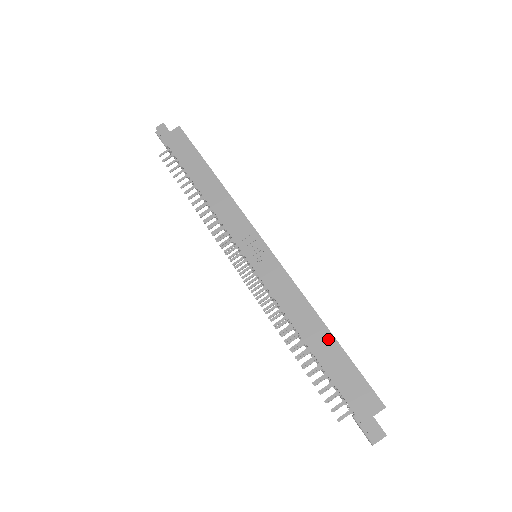
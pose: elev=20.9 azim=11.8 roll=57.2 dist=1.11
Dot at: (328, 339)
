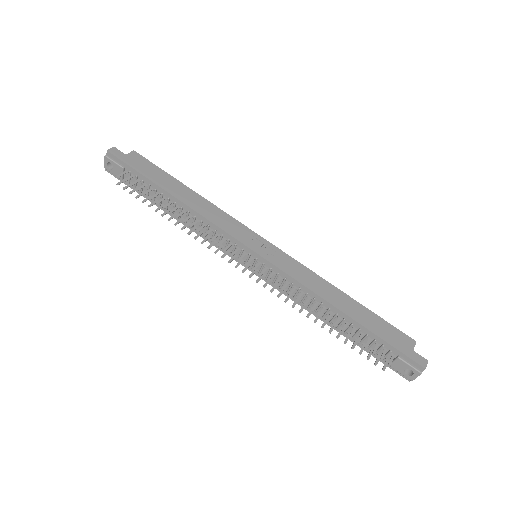
Dot at: (354, 304)
